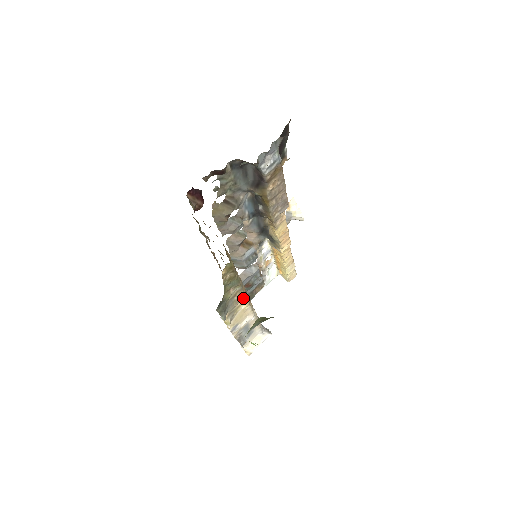
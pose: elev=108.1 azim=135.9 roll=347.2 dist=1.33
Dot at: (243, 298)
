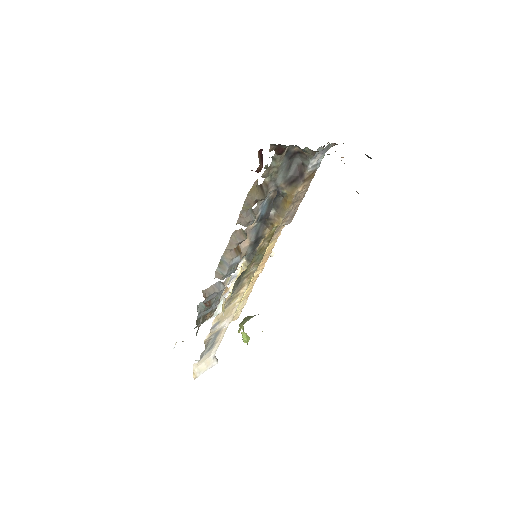
Dot at: (245, 287)
